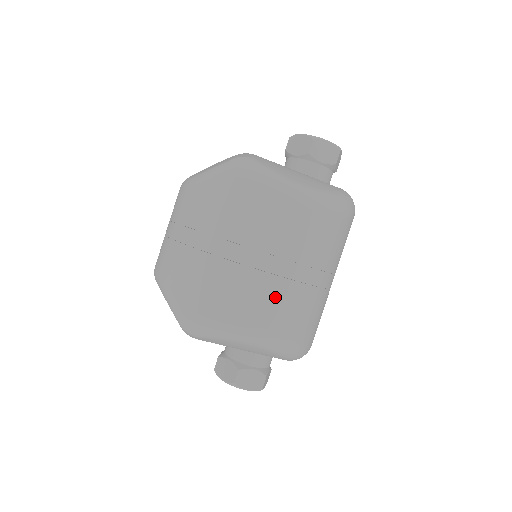
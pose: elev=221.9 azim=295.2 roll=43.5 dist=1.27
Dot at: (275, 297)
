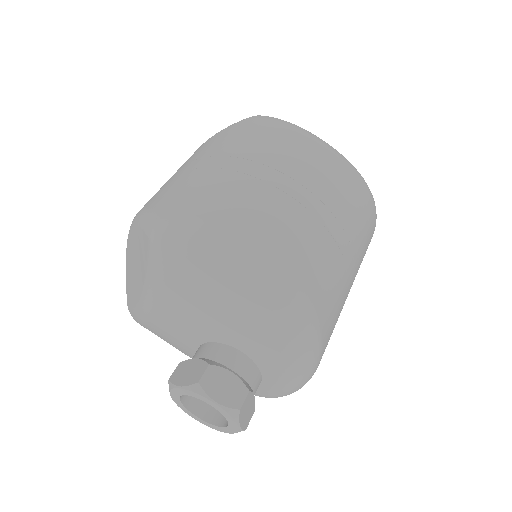
Dot at: (285, 217)
